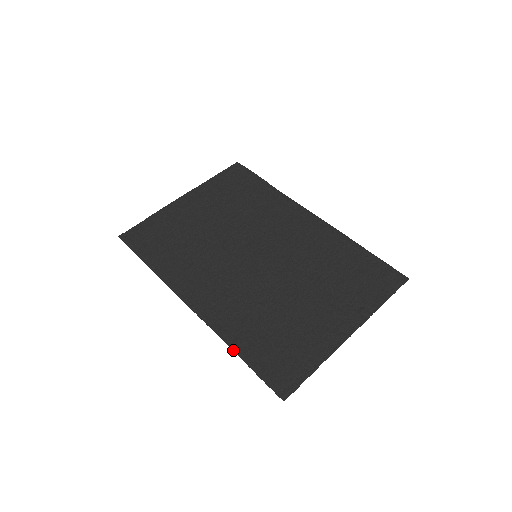
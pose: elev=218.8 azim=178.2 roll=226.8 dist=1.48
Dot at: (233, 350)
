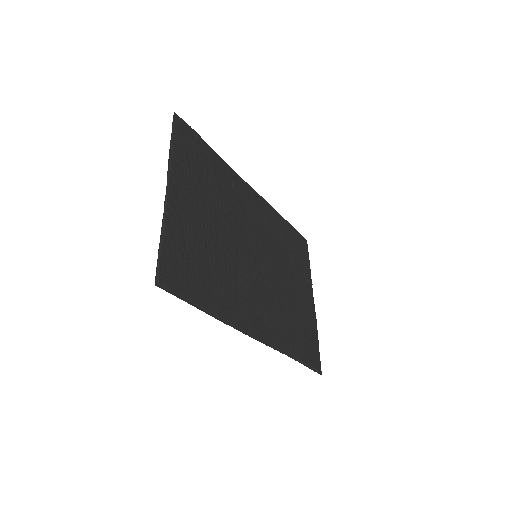
Dot at: (294, 359)
